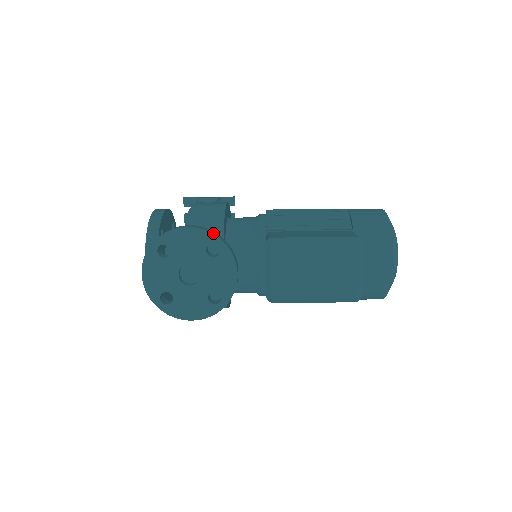
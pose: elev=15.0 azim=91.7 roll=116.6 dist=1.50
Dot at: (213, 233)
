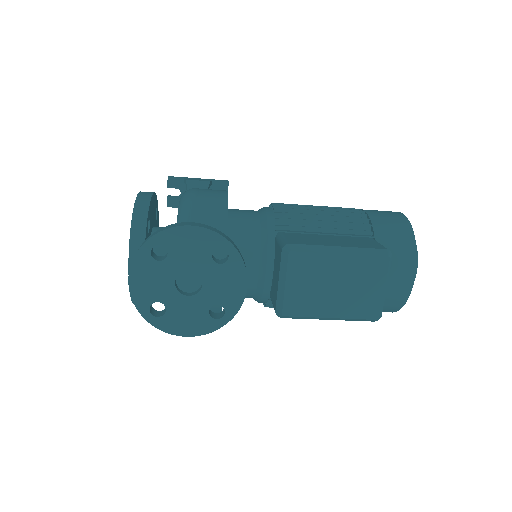
Dot at: (222, 235)
